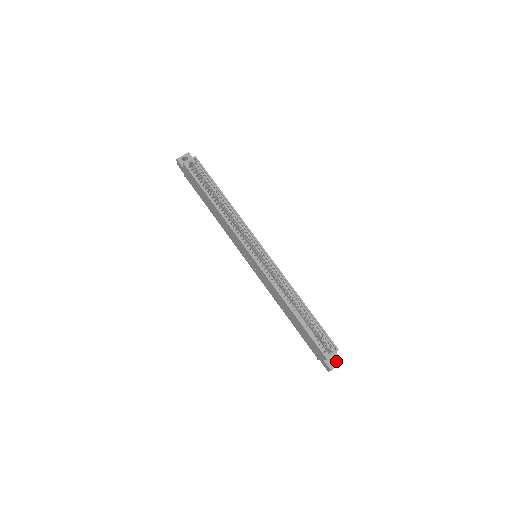
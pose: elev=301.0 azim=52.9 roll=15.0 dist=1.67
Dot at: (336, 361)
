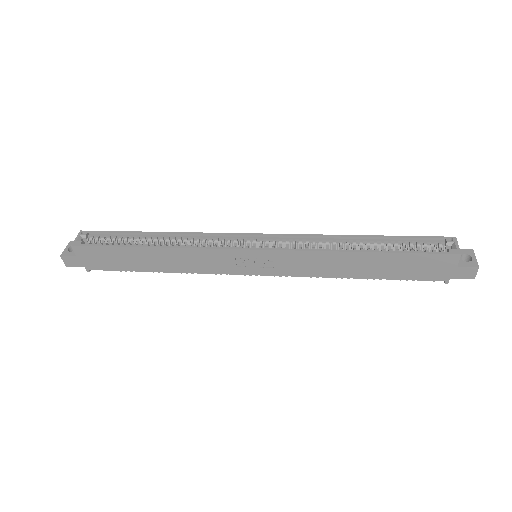
Dot at: (467, 257)
